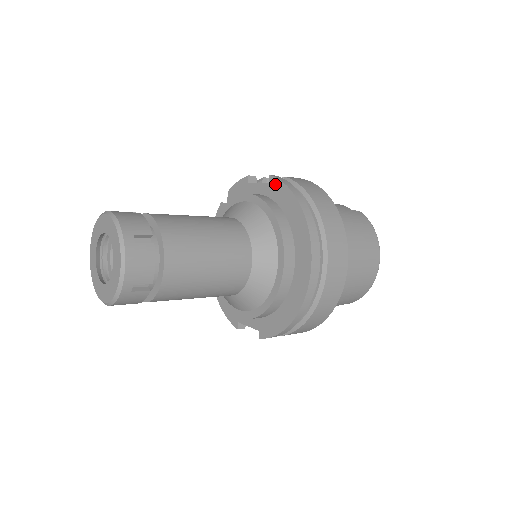
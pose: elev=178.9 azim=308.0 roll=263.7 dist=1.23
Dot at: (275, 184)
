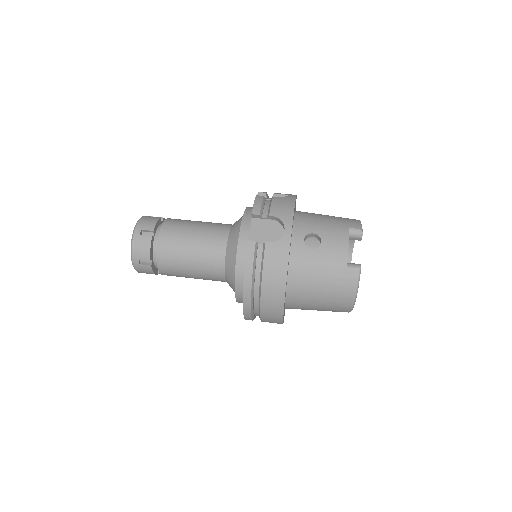
Dot at: (246, 252)
